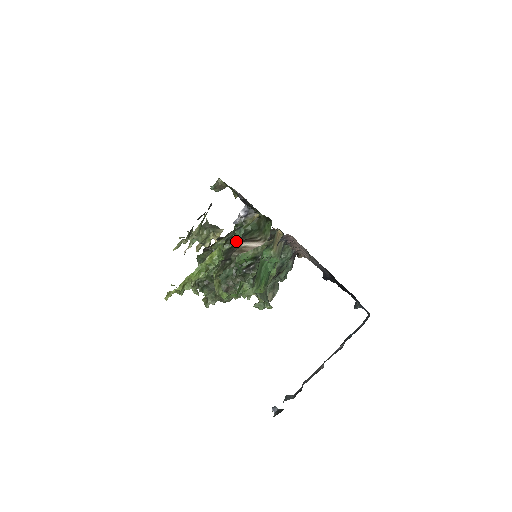
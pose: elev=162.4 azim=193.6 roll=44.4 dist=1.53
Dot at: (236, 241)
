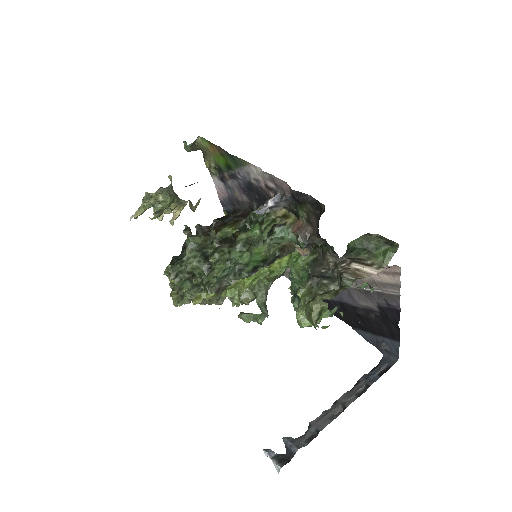
Dot at: (271, 240)
